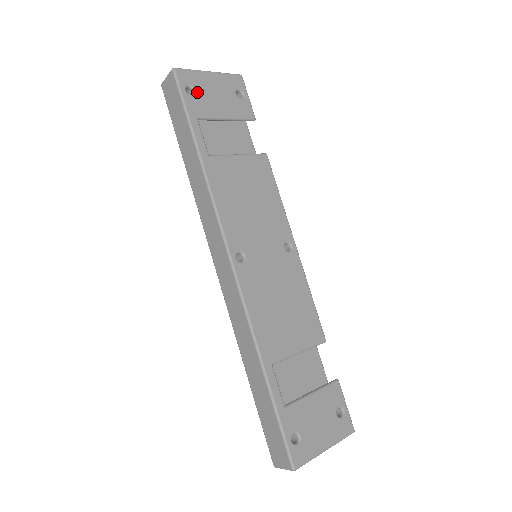
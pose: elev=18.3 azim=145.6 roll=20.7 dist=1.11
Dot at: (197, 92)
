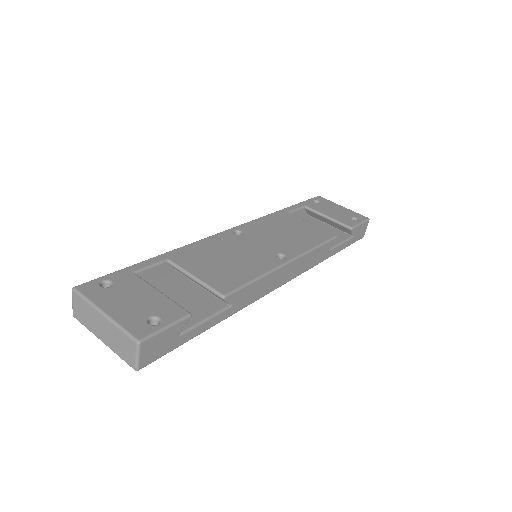
Dot at: (321, 204)
